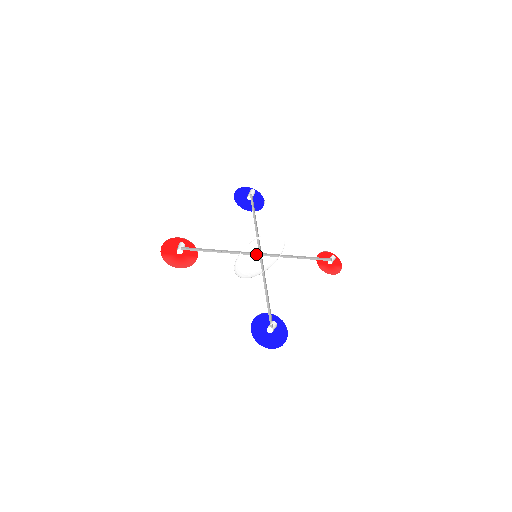
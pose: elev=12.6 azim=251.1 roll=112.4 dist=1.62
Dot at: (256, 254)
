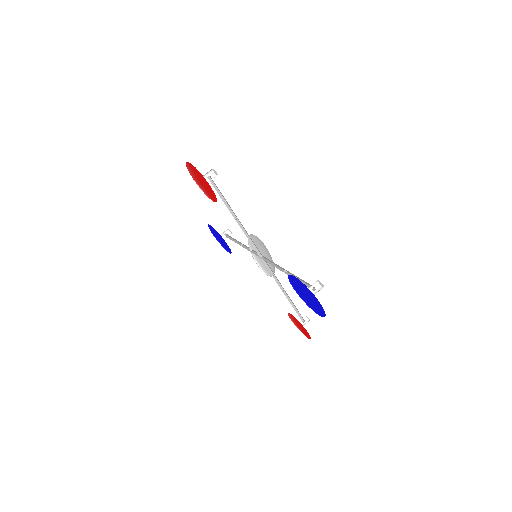
Dot at: (258, 253)
